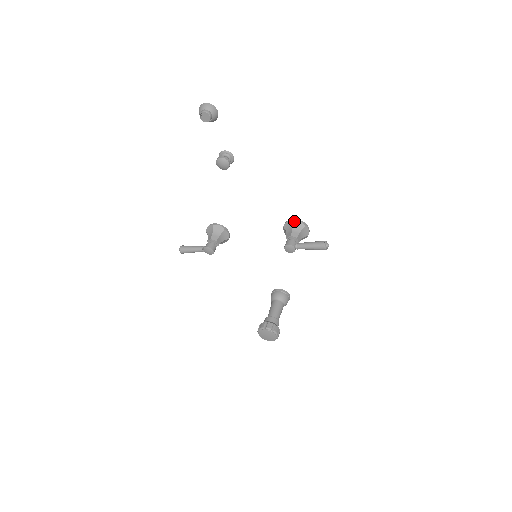
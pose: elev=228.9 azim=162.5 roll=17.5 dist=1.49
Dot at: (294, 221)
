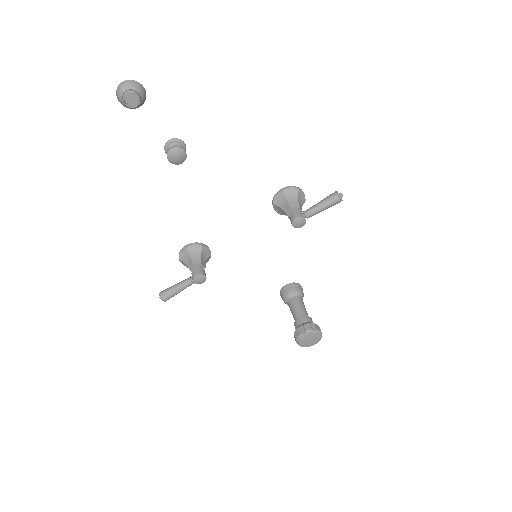
Dot at: (284, 190)
